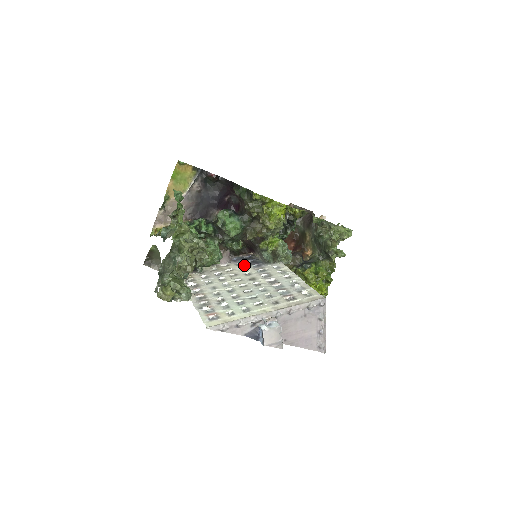
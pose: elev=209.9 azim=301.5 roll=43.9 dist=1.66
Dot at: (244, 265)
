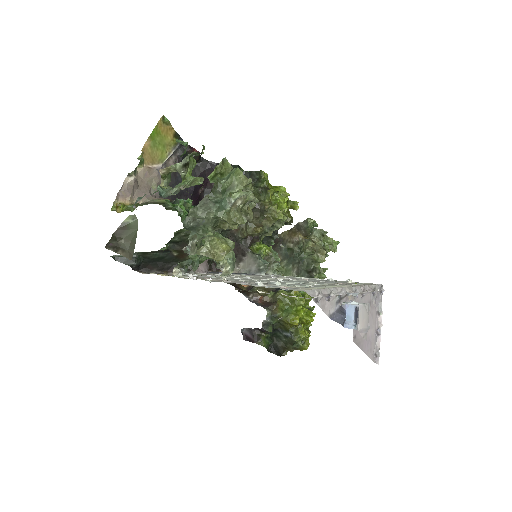
Dot at: occluded
